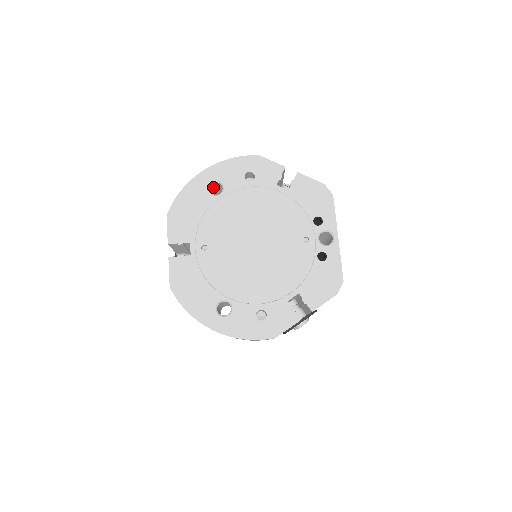
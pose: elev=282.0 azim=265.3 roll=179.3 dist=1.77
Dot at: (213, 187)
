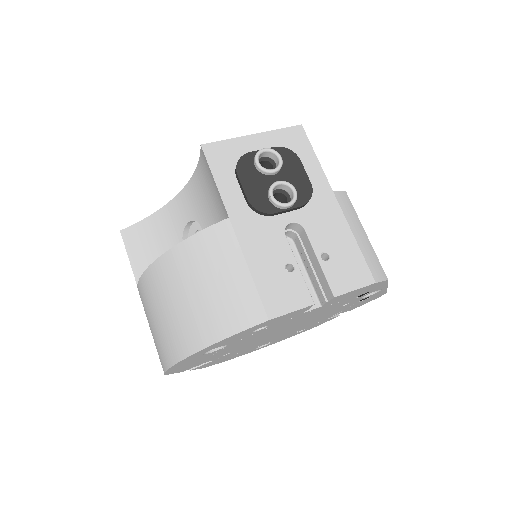
Dot at: occluded
